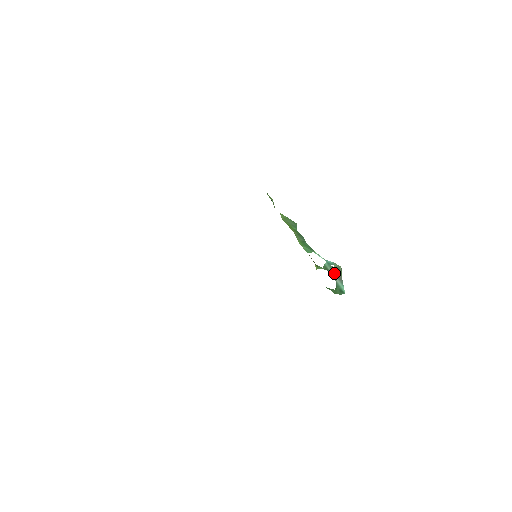
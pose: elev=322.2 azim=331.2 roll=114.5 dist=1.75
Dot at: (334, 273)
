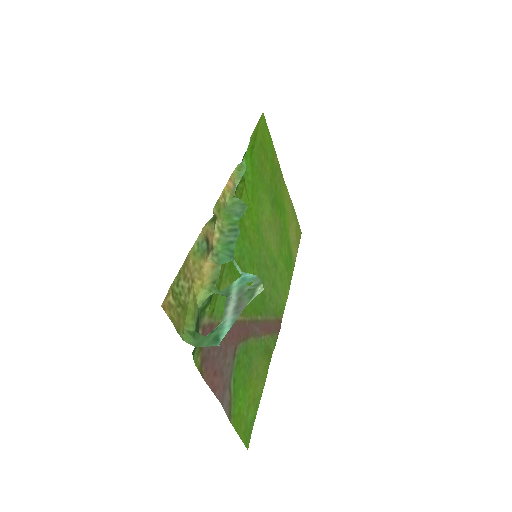
Dot at: (237, 300)
